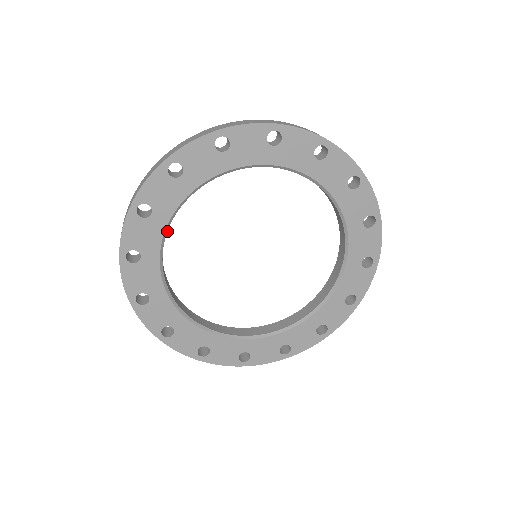
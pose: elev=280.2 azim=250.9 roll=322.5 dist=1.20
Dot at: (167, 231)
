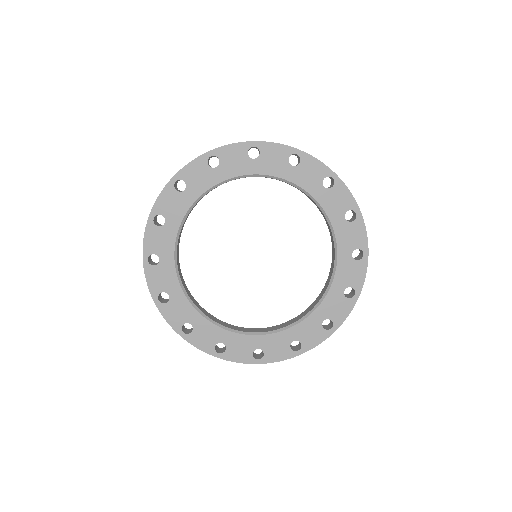
Dot at: occluded
